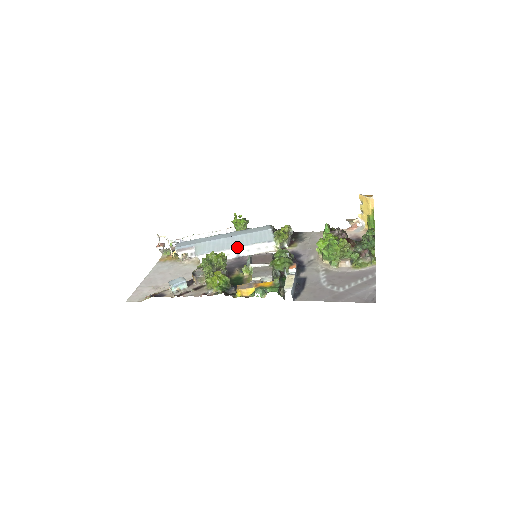
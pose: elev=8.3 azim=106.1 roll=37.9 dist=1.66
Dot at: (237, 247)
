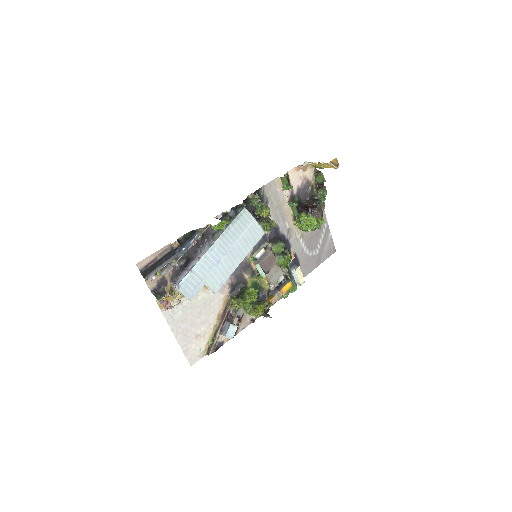
Dot at: occluded
